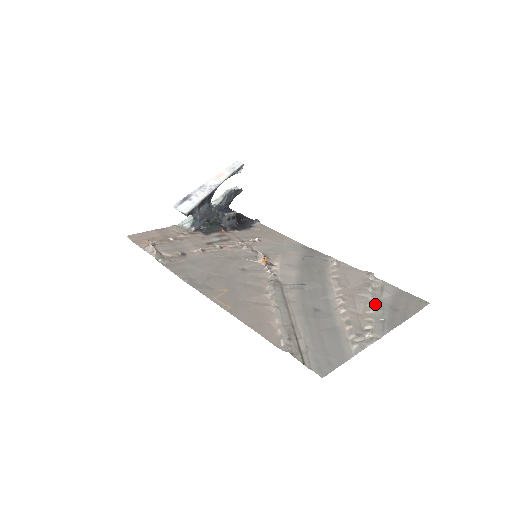
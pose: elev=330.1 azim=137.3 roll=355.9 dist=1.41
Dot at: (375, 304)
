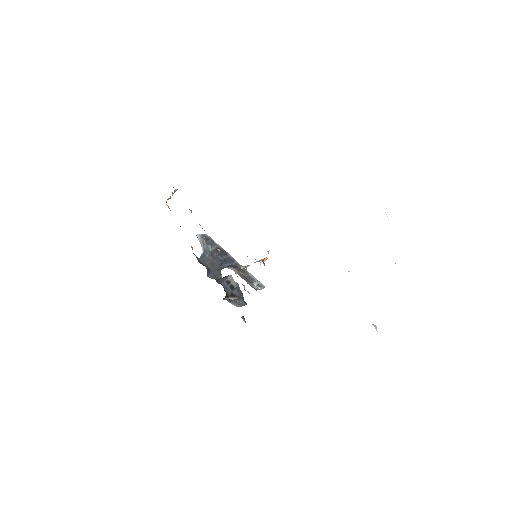
Dot at: occluded
